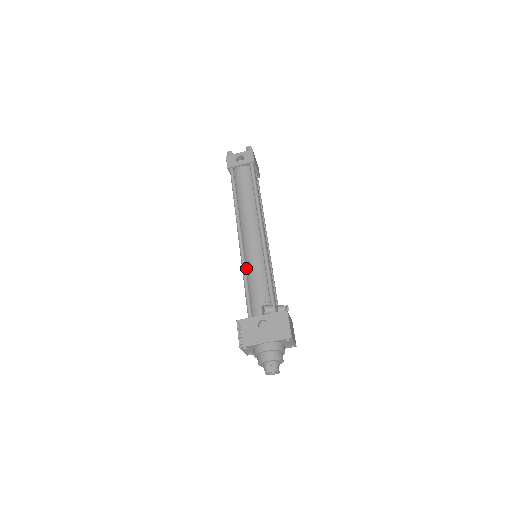
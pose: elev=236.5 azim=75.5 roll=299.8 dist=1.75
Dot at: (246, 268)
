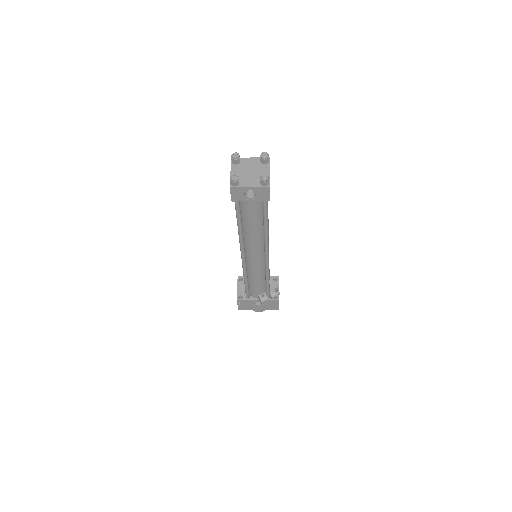
Dot at: (247, 272)
